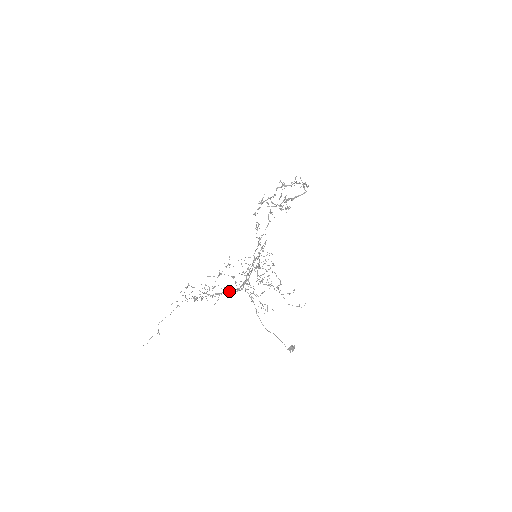
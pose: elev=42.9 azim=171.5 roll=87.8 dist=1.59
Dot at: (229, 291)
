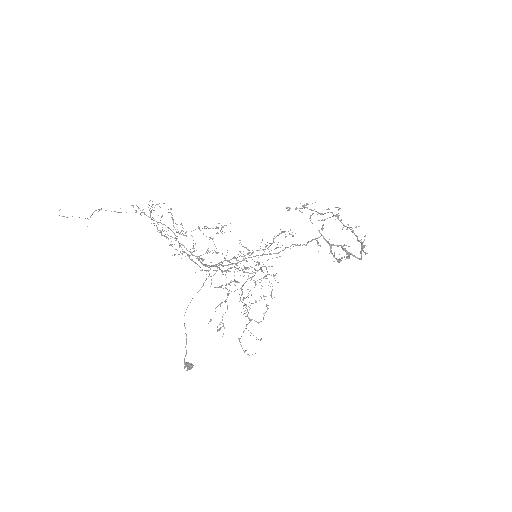
Dot at: (197, 257)
